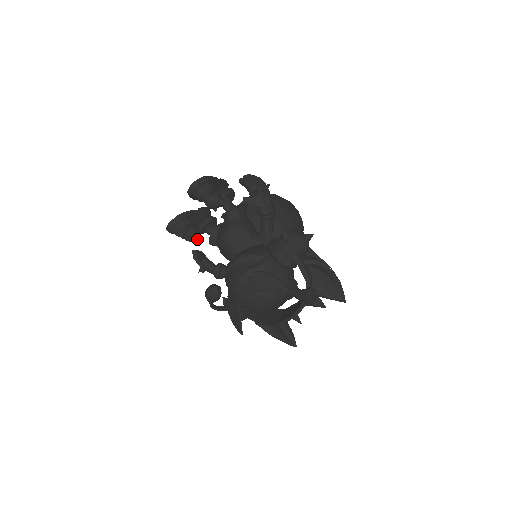
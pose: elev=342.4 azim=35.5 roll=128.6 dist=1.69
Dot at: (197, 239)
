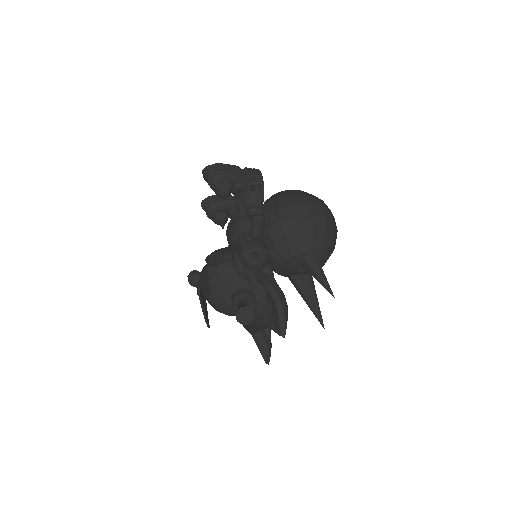
Dot at: (223, 223)
